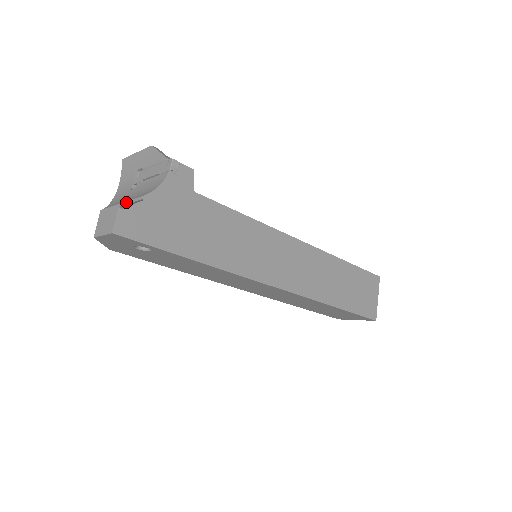
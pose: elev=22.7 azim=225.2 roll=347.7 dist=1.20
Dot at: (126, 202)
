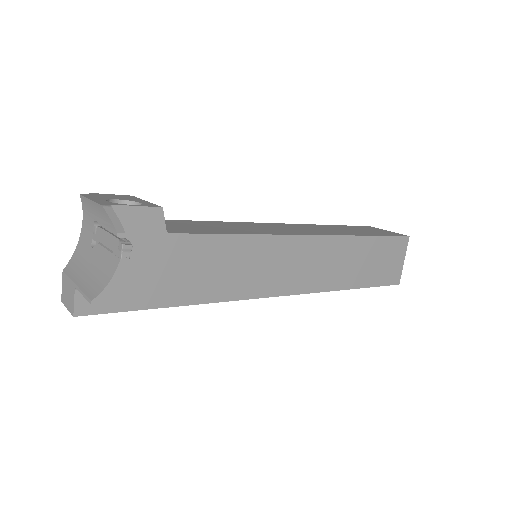
Dot at: (80, 290)
